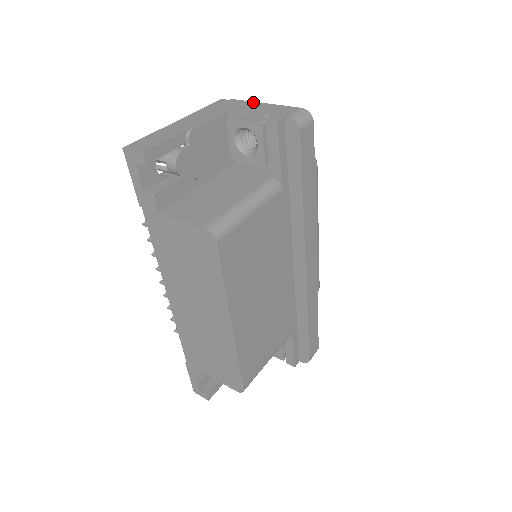
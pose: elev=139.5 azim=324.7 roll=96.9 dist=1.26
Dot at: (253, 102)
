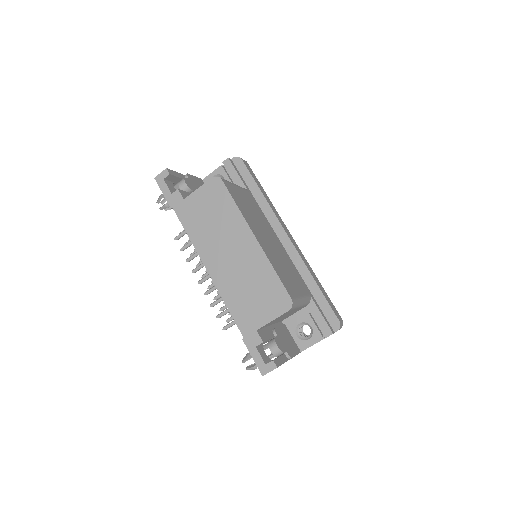
Dot at: occluded
